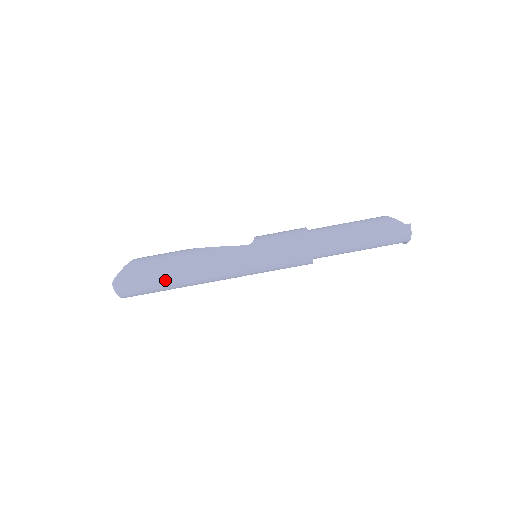
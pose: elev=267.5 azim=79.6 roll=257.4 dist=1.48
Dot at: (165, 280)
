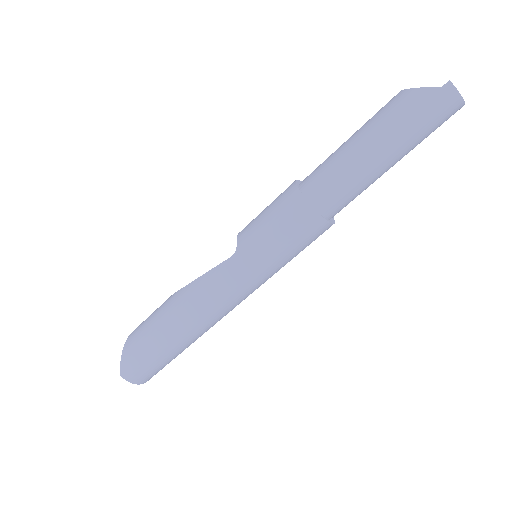
Dot at: (170, 348)
